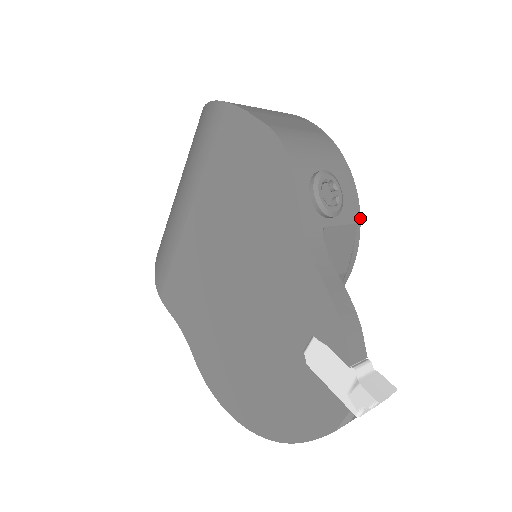
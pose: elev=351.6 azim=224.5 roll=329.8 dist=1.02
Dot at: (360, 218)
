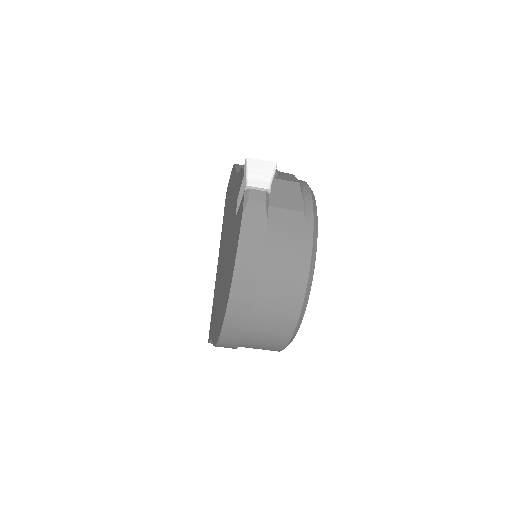
Dot at: (309, 188)
